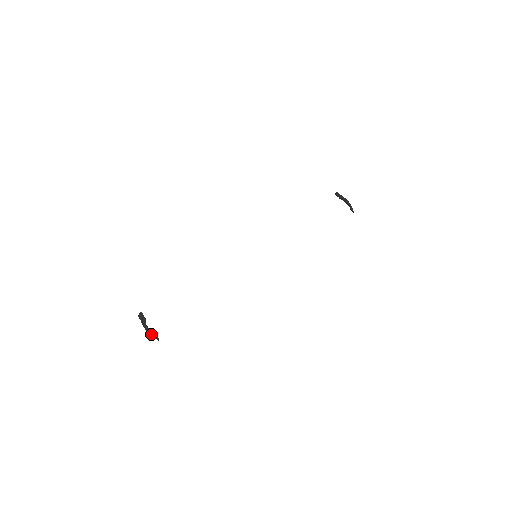
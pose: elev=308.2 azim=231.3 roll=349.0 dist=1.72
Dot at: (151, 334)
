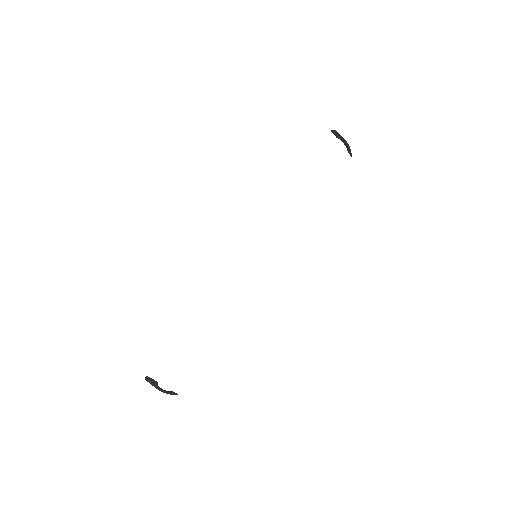
Dot at: occluded
